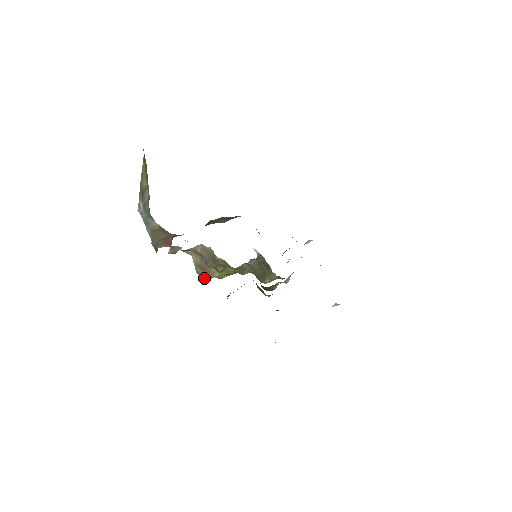
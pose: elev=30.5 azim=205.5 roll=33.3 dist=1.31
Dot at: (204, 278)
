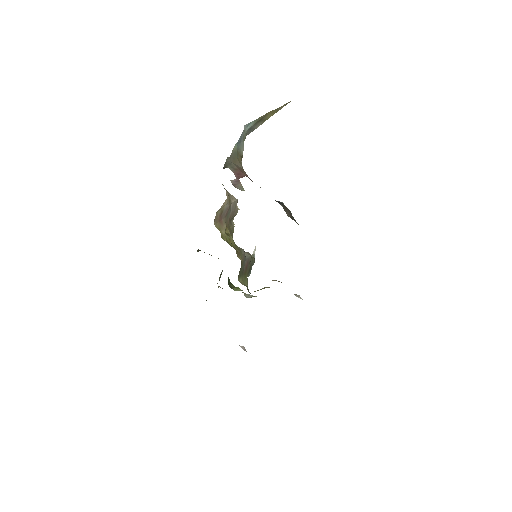
Dot at: (215, 223)
